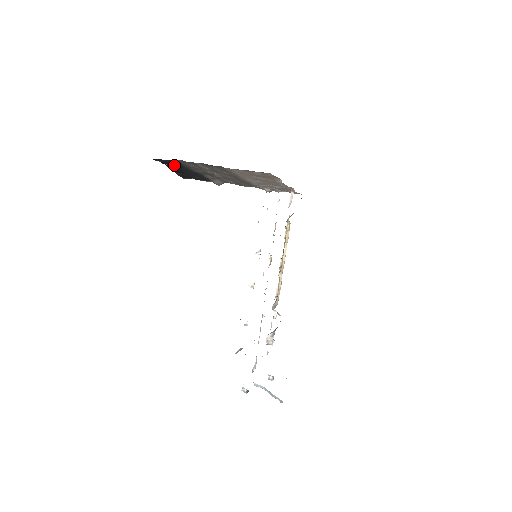
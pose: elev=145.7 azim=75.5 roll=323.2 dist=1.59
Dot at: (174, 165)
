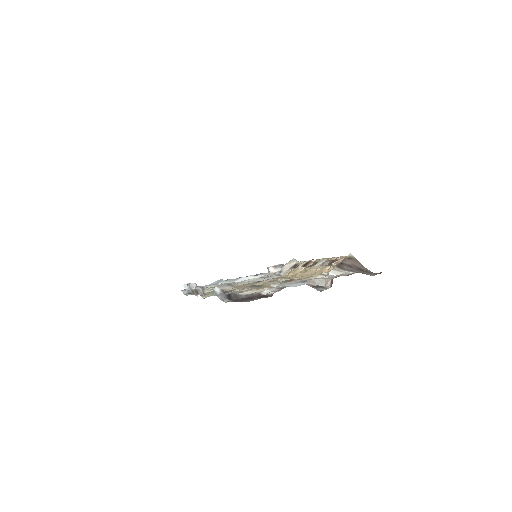
Dot at: occluded
